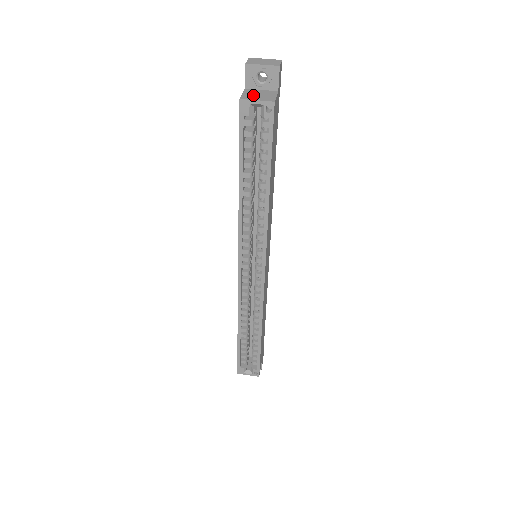
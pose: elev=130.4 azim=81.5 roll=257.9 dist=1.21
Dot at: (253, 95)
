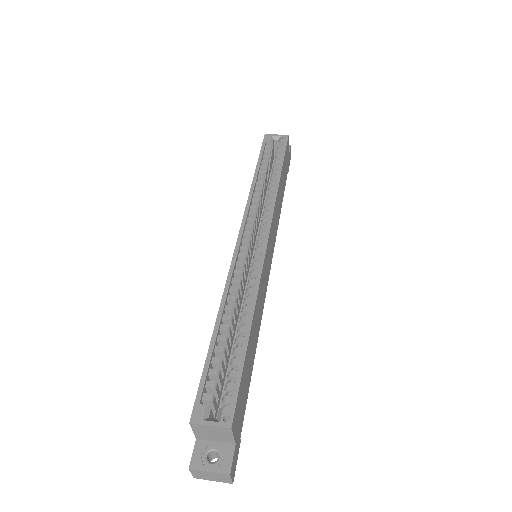
Dot at: occluded
